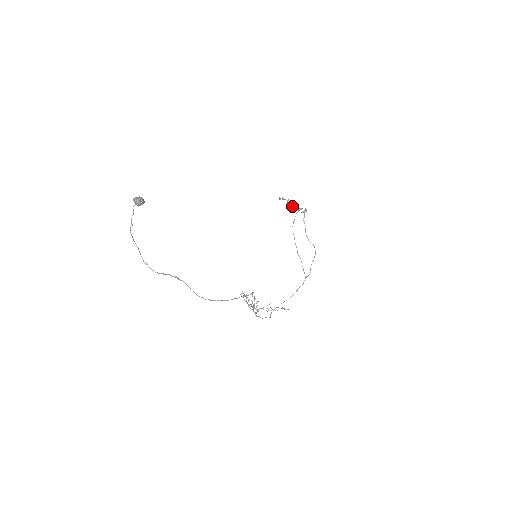
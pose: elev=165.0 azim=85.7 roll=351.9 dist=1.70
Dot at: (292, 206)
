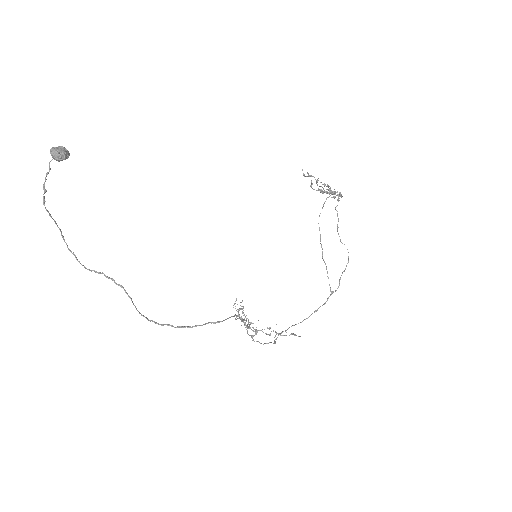
Dot at: (322, 187)
